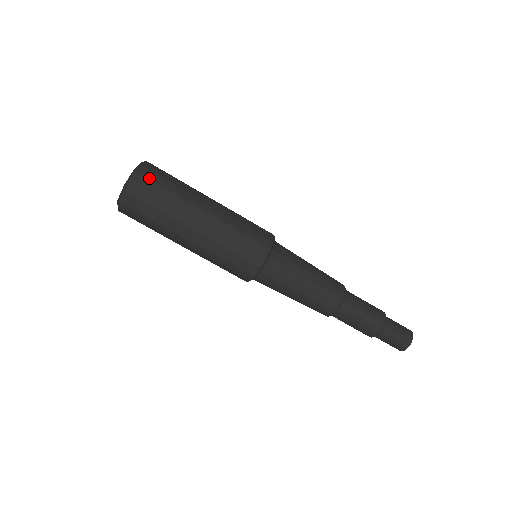
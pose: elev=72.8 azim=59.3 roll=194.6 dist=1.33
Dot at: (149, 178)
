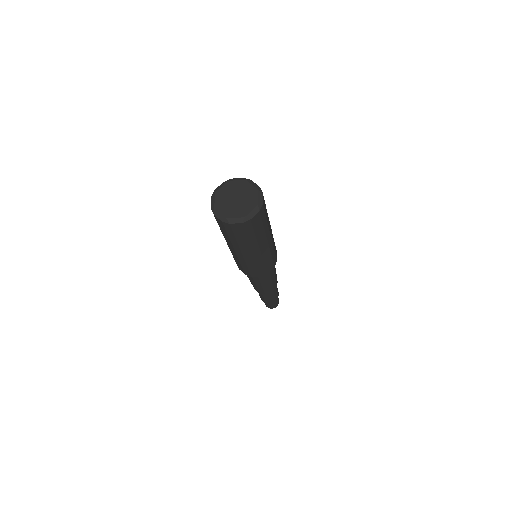
Dot at: (245, 229)
